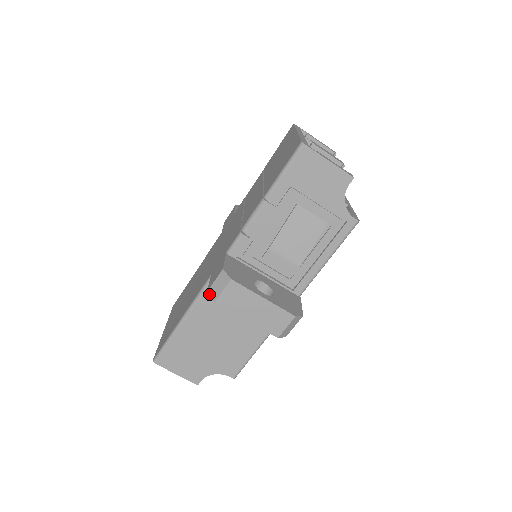
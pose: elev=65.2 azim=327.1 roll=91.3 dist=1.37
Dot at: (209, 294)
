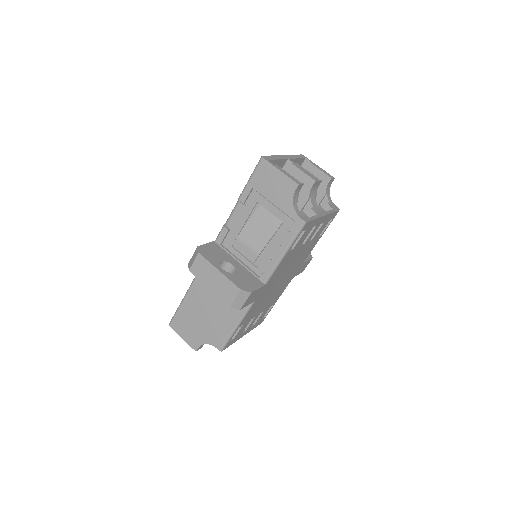
Dot at: (188, 265)
